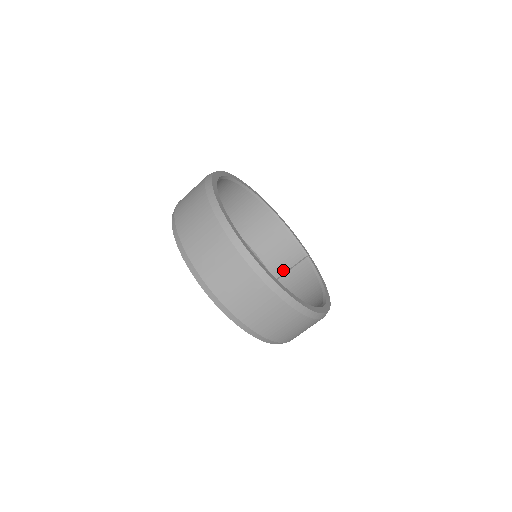
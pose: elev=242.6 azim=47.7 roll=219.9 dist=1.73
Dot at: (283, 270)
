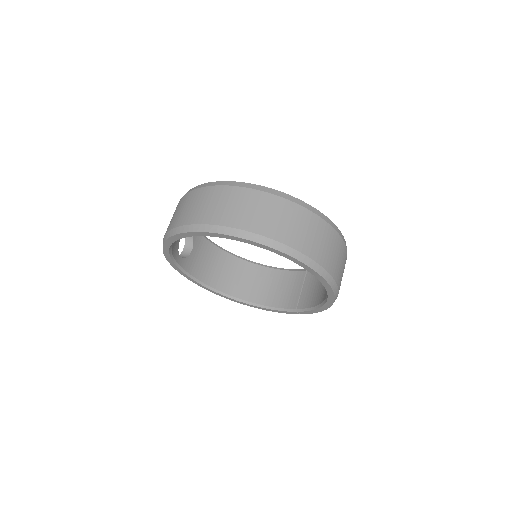
Dot at: (297, 296)
